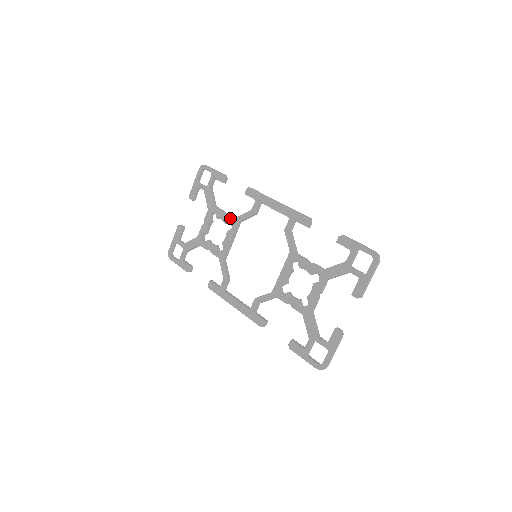
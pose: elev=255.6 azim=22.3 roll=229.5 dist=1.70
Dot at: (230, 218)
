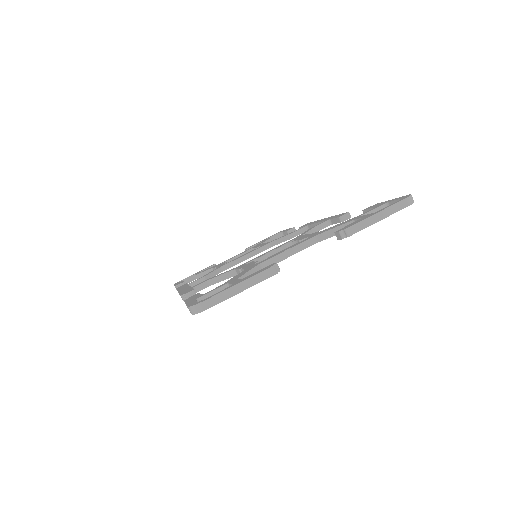
Dot at: (265, 243)
